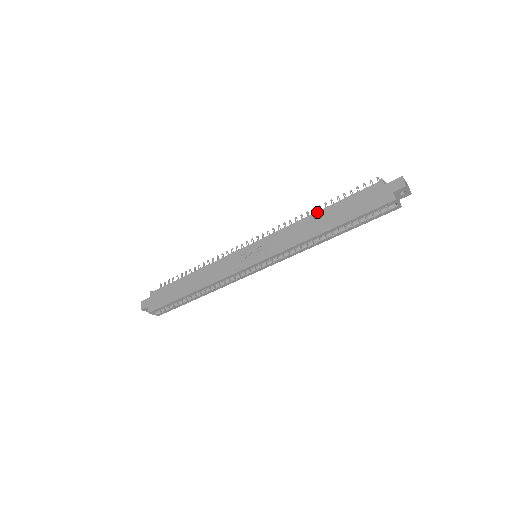
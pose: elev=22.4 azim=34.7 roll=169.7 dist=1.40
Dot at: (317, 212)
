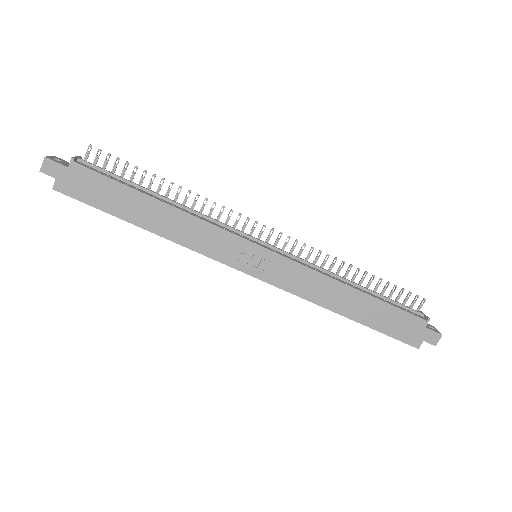
Dot at: (356, 290)
